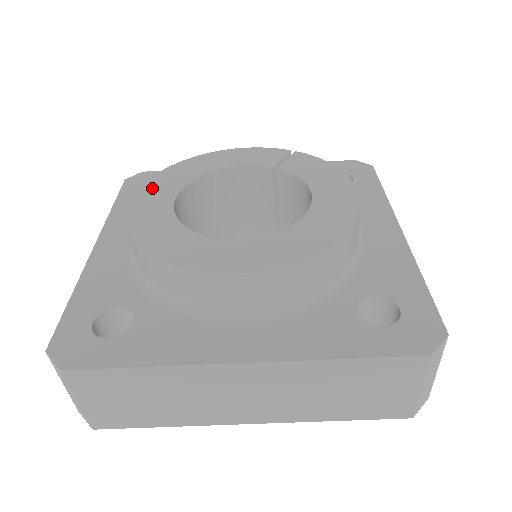
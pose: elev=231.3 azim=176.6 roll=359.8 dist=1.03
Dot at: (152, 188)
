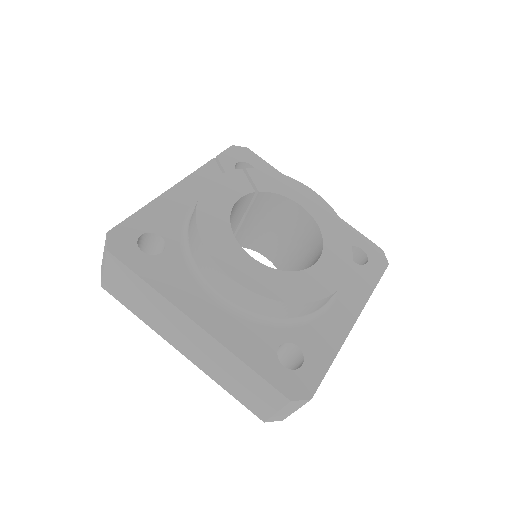
Dot at: (222, 255)
